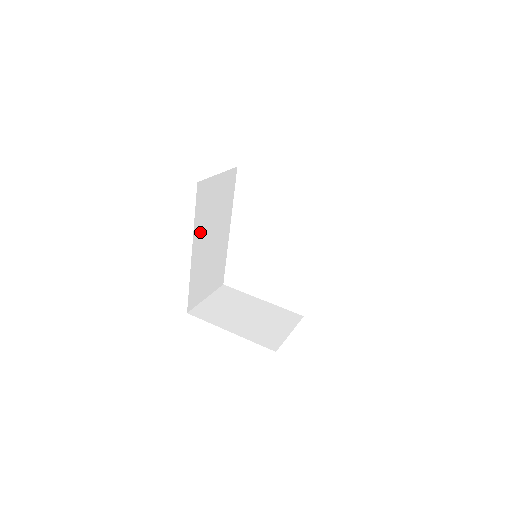
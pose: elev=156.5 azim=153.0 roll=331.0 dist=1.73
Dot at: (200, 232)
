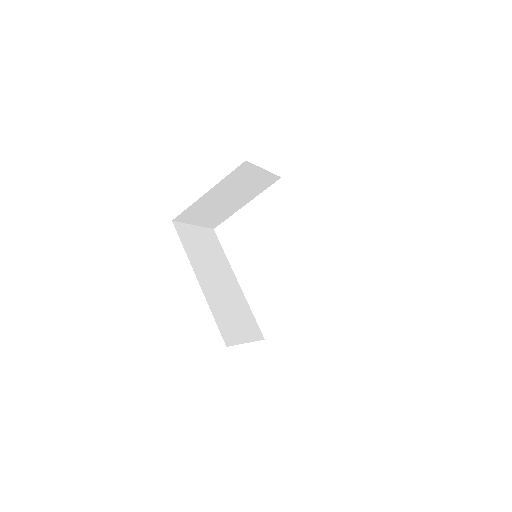
Dot at: (199, 266)
